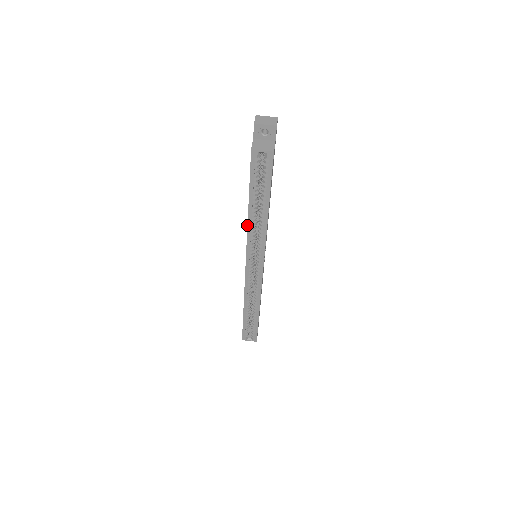
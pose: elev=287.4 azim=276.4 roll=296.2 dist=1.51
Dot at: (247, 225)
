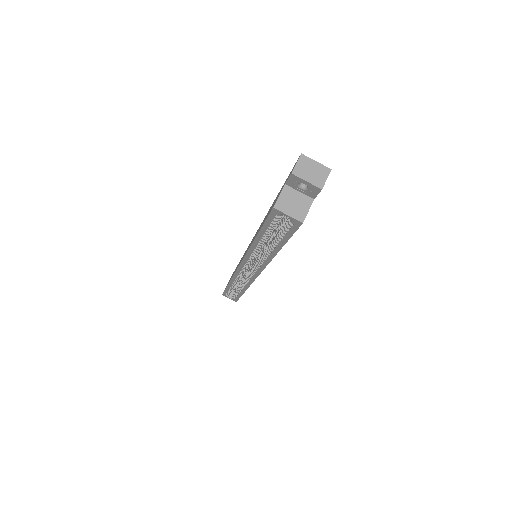
Dot at: (249, 248)
